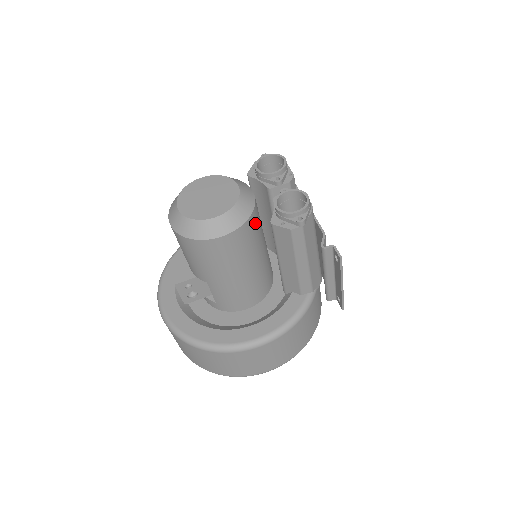
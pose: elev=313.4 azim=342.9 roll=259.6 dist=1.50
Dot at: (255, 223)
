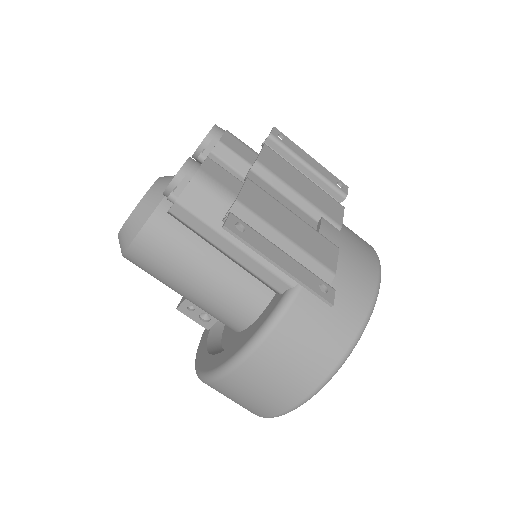
Dot at: occluded
